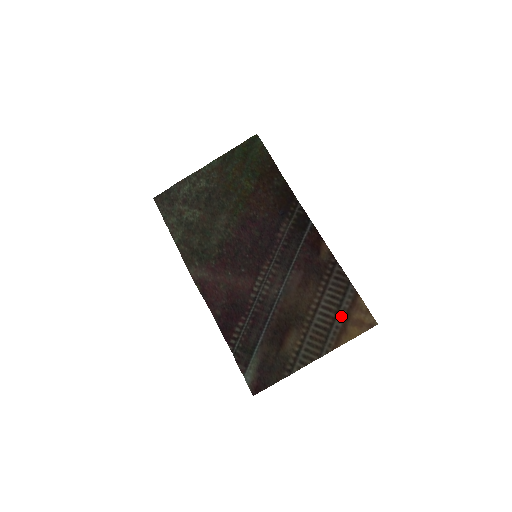
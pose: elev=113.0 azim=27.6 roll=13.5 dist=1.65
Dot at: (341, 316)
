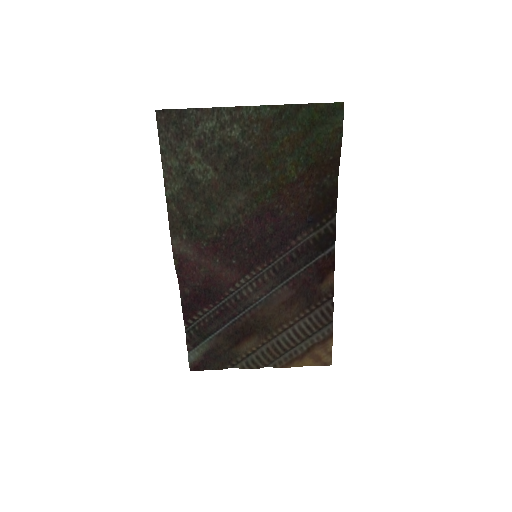
Dot at: (305, 346)
